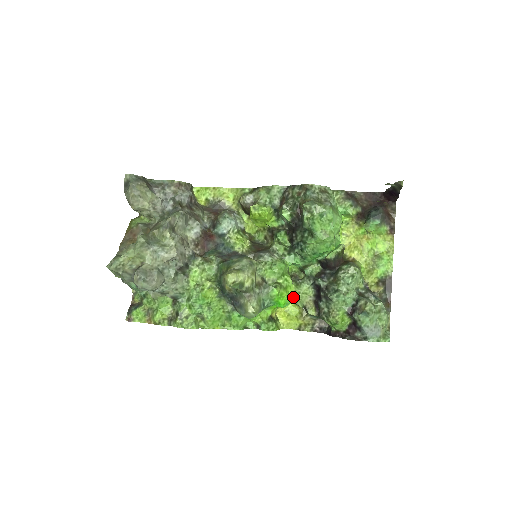
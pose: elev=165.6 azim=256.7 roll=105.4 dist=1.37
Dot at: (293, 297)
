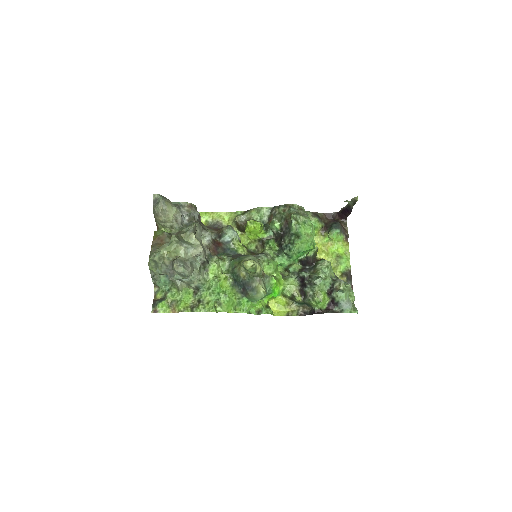
Dot at: (283, 288)
